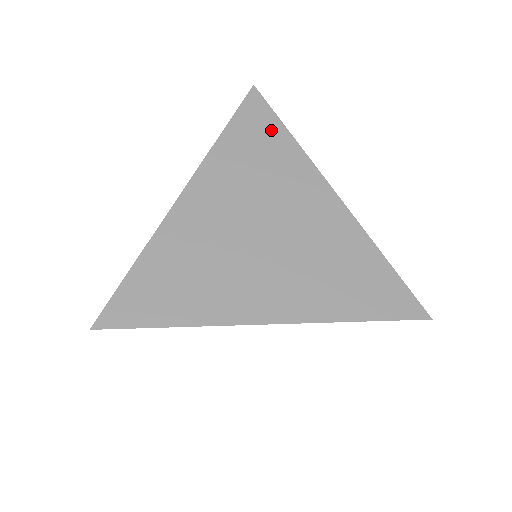
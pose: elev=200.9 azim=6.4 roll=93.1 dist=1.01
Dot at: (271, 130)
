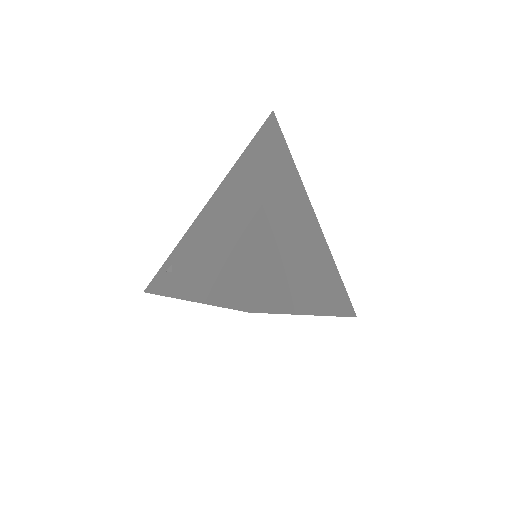
Dot at: (288, 156)
